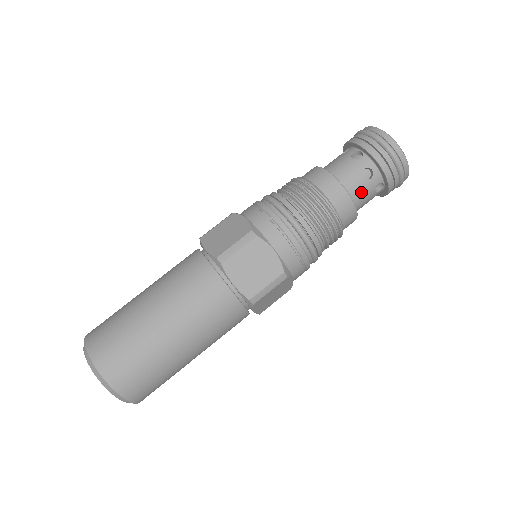
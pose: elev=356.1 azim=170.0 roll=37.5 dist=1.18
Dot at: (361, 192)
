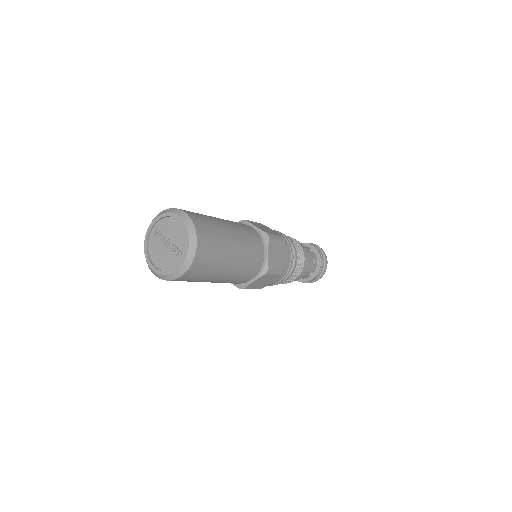
Dot at: (309, 267)
